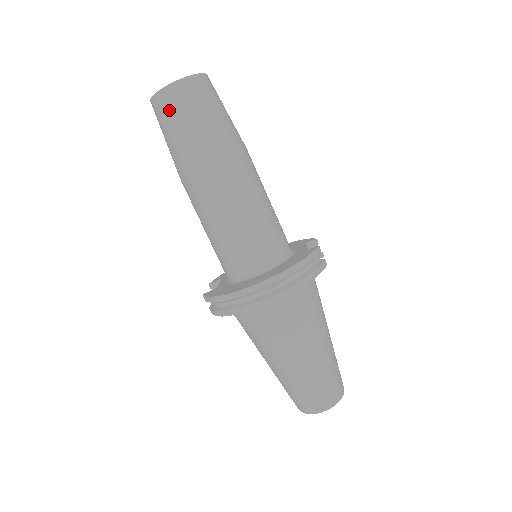
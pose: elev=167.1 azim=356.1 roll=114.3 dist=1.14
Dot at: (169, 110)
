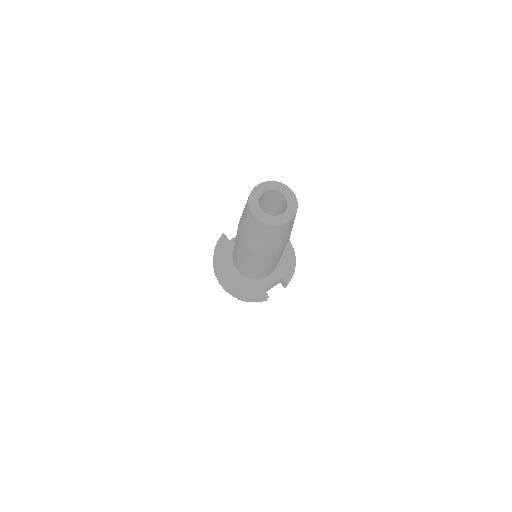
Dot at: (246, 214)
